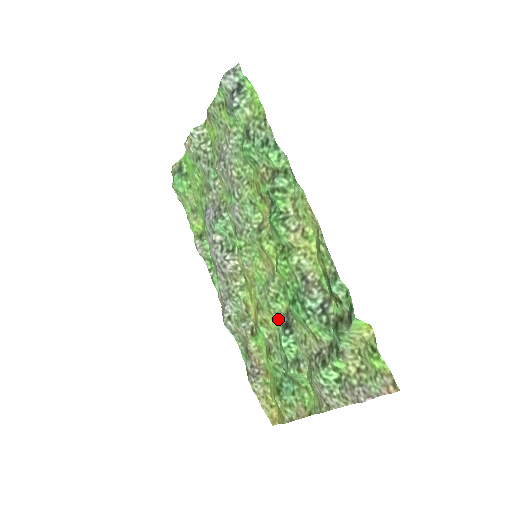
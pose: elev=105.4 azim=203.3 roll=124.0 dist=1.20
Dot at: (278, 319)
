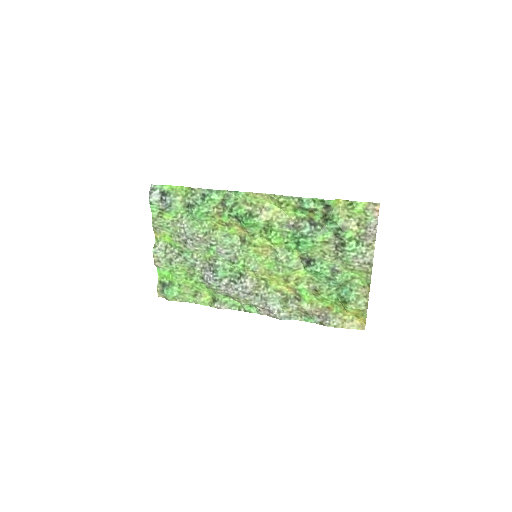
Dot at: (301, 268)
